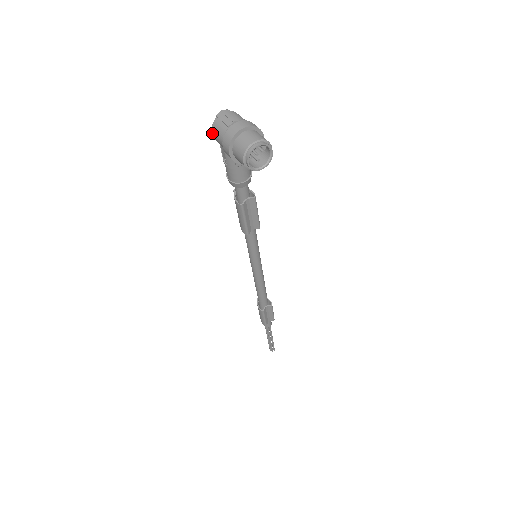
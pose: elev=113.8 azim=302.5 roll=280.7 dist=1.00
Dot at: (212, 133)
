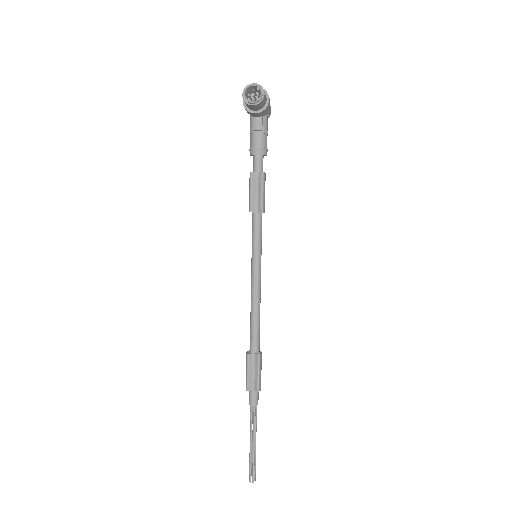
Dot at: occluded
